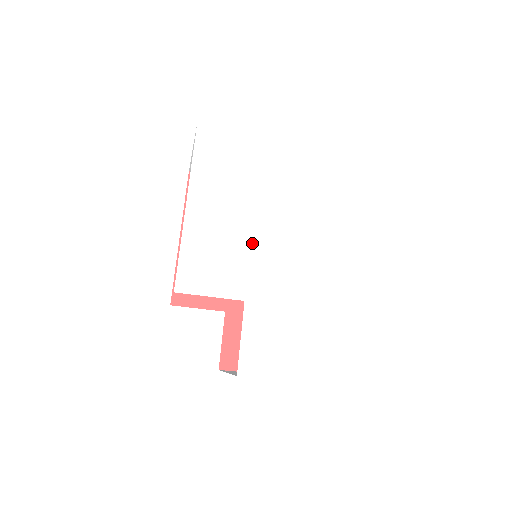
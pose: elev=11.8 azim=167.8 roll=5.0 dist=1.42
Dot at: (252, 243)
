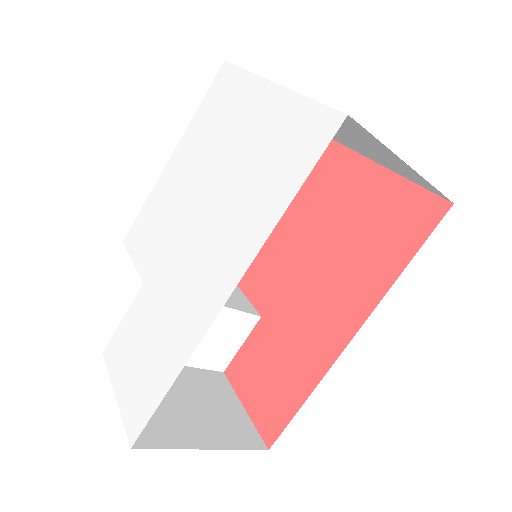
Dot at: (181, 222)
